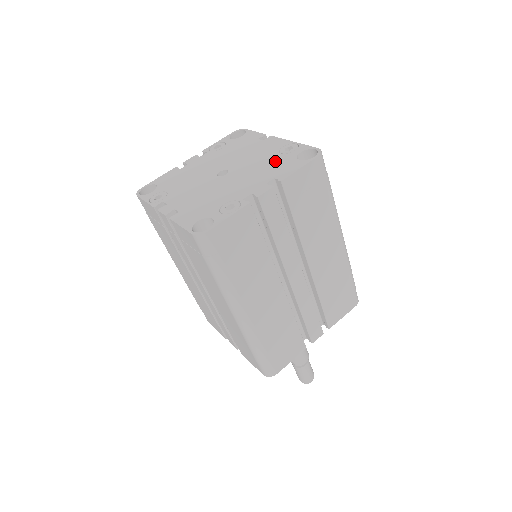
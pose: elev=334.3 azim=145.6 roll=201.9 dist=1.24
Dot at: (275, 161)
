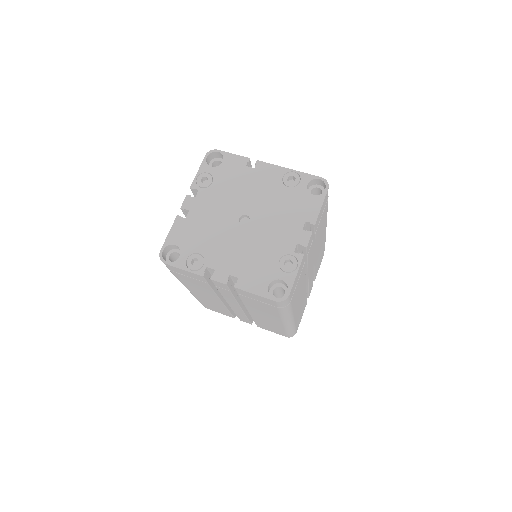
Dot at: (290, 198)
